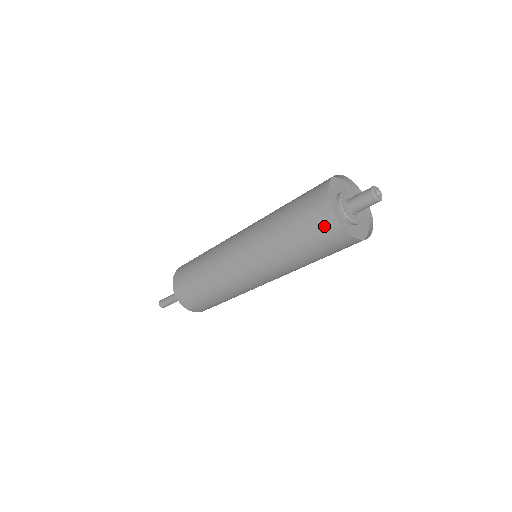
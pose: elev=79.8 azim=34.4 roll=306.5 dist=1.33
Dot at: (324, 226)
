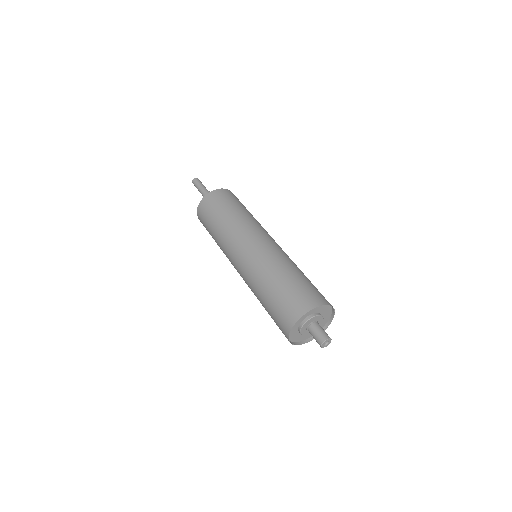
Dot at: (286, 316)
